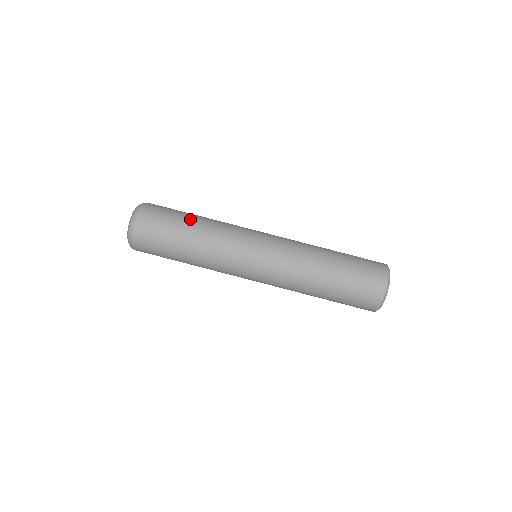
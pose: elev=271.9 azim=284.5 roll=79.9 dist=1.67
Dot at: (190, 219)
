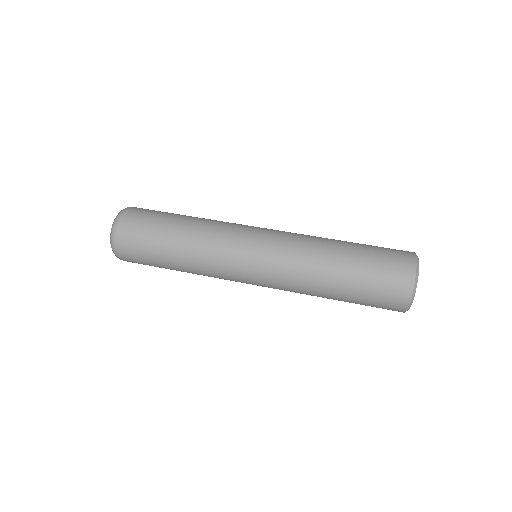
Dot at: occluded
